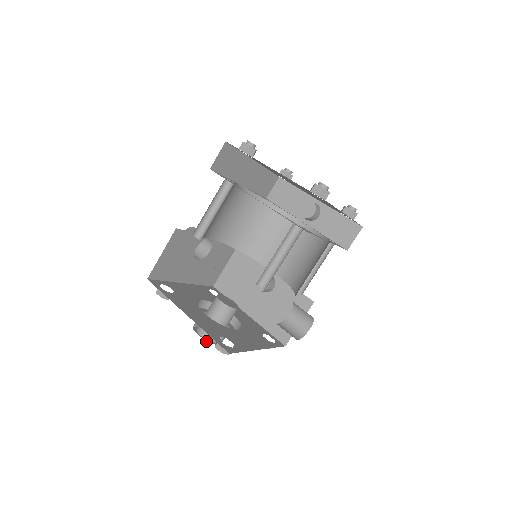
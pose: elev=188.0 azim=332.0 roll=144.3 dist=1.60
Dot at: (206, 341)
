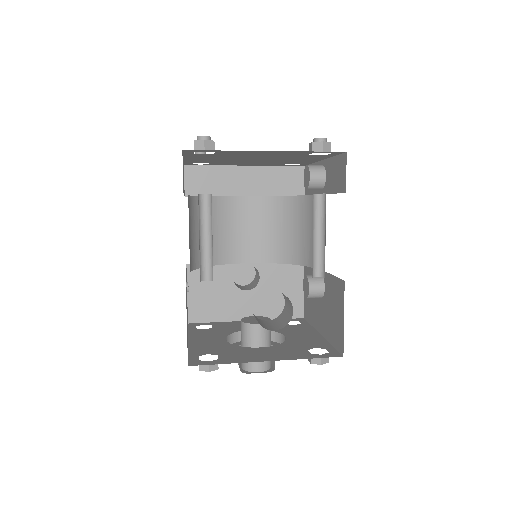
Dot at: (242, 372)
